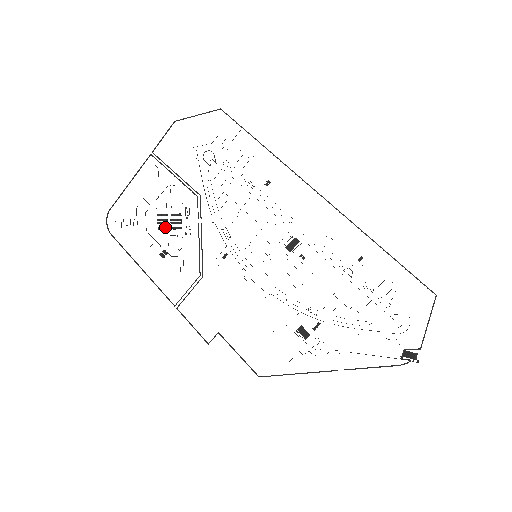
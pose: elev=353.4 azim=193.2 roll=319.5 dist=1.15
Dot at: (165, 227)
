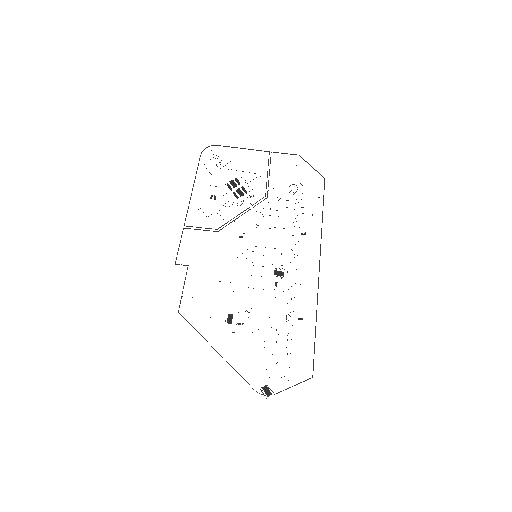
Dot at: occluded
